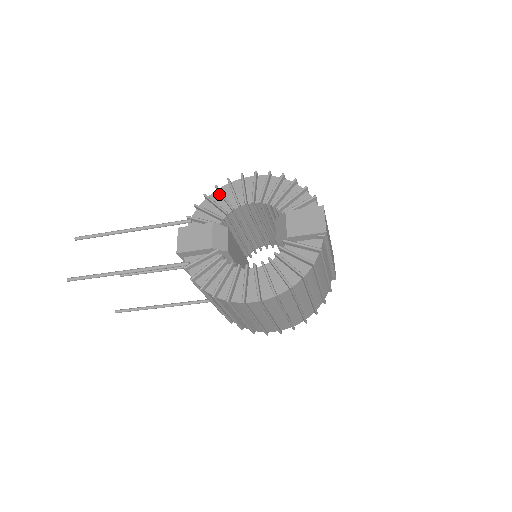
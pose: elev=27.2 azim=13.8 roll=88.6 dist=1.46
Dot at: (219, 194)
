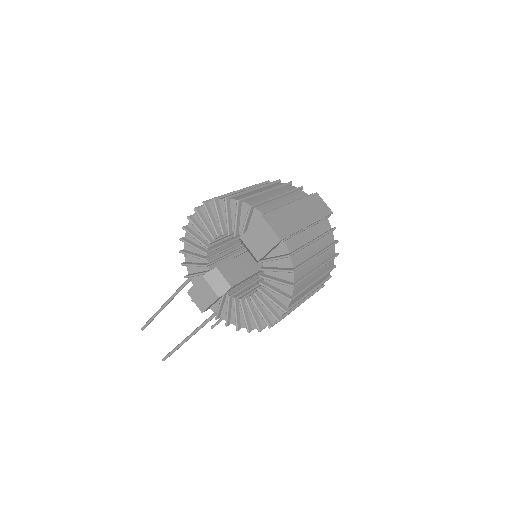
Dot at: occluded
